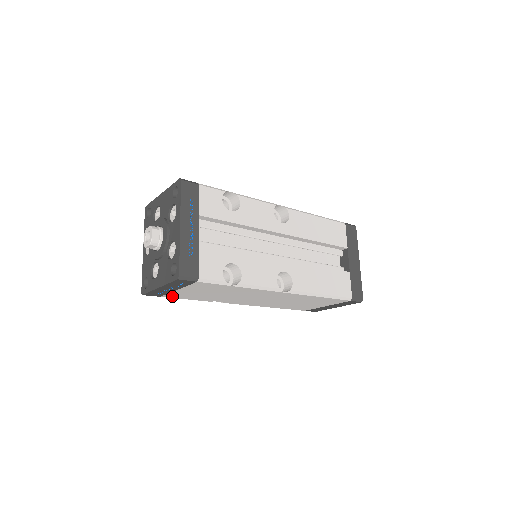
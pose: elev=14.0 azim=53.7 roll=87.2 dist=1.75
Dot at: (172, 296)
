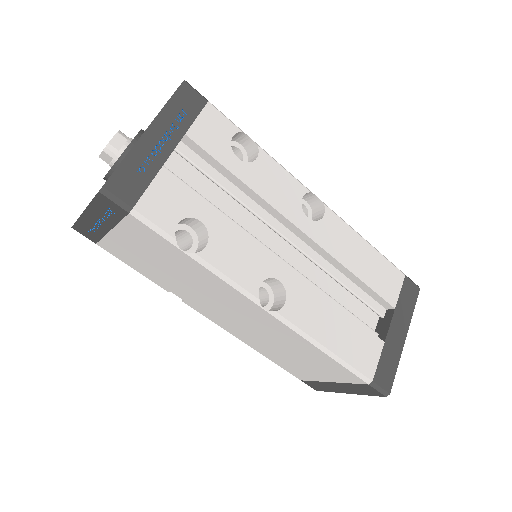
Dot at: (111, 249)
